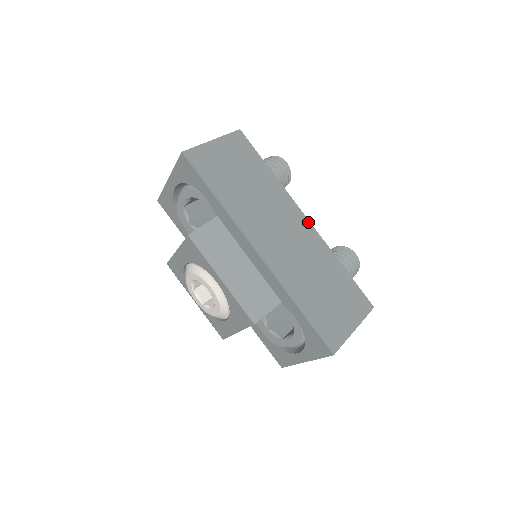
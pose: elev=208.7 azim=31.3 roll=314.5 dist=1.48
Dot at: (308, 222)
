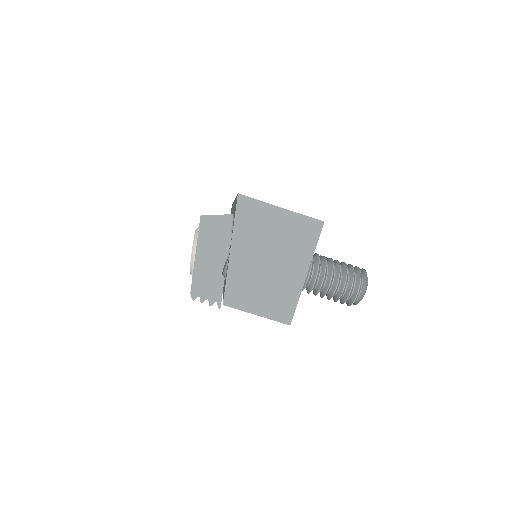
Dot at: occluded
